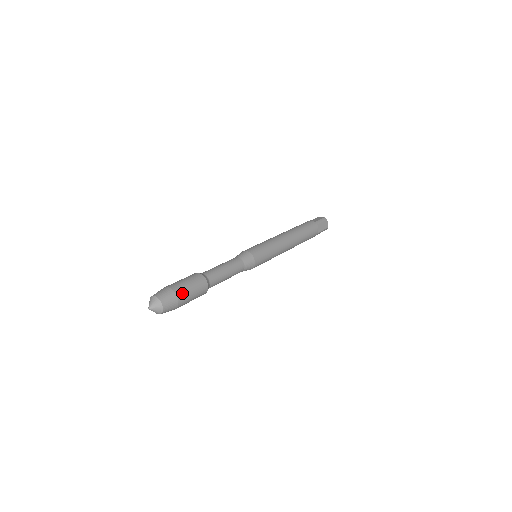
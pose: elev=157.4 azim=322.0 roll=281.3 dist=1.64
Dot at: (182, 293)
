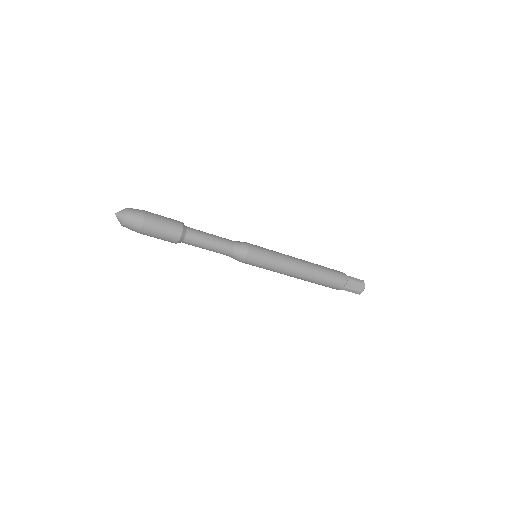
Dot at: occluded
